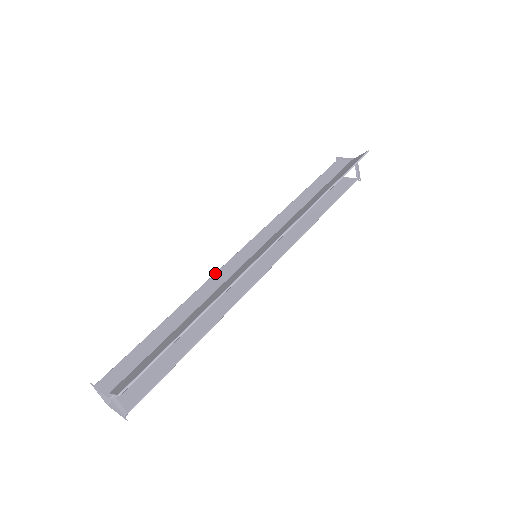
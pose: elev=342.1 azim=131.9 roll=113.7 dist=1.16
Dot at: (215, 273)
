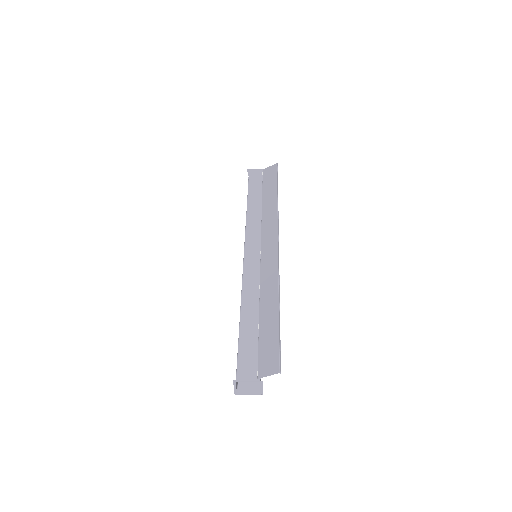
Dot at: (243, 276)
